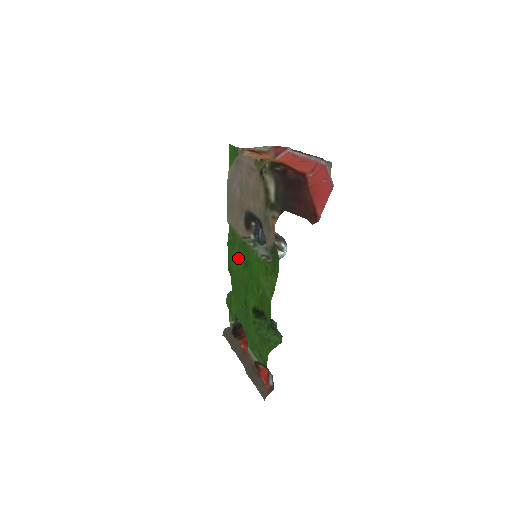
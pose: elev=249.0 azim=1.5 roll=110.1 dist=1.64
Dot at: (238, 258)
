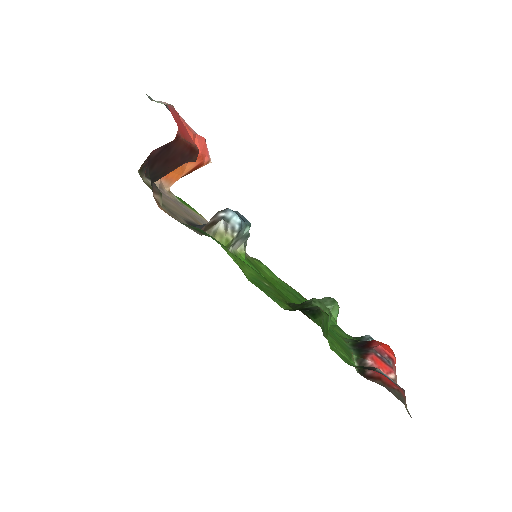
Dot at: (269, 278)
